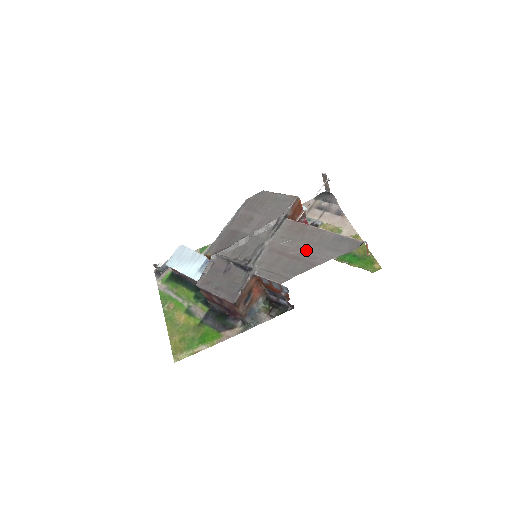
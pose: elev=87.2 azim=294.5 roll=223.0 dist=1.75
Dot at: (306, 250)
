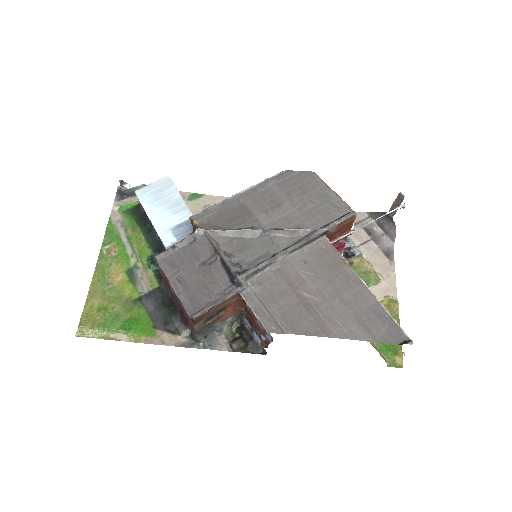
Dot at: (327, 303)
